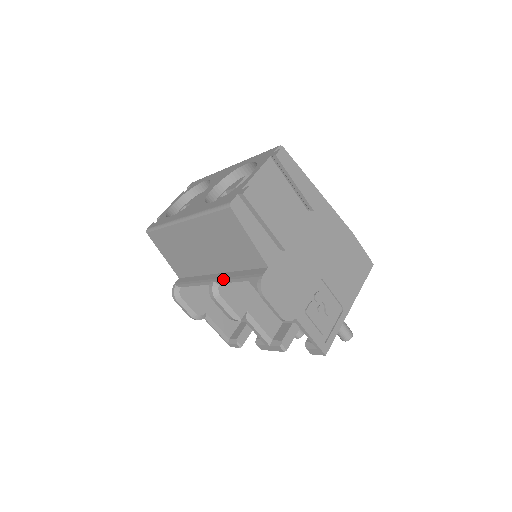
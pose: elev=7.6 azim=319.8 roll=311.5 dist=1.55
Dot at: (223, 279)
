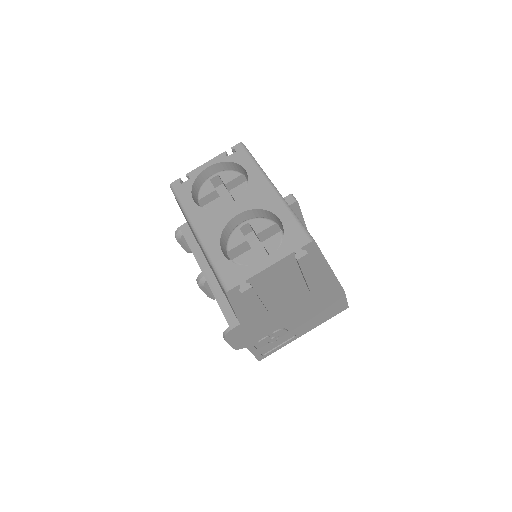
Dot at: (210, 286)
